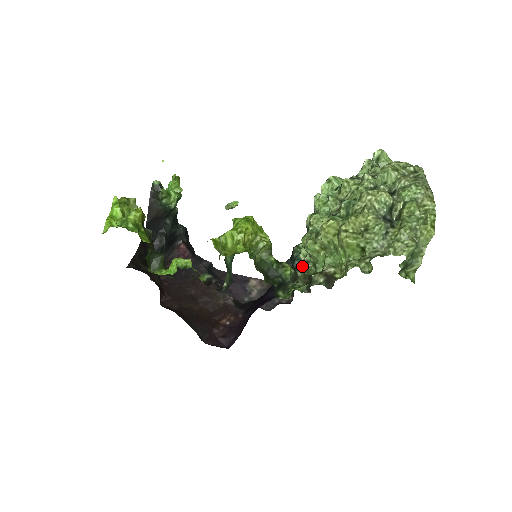
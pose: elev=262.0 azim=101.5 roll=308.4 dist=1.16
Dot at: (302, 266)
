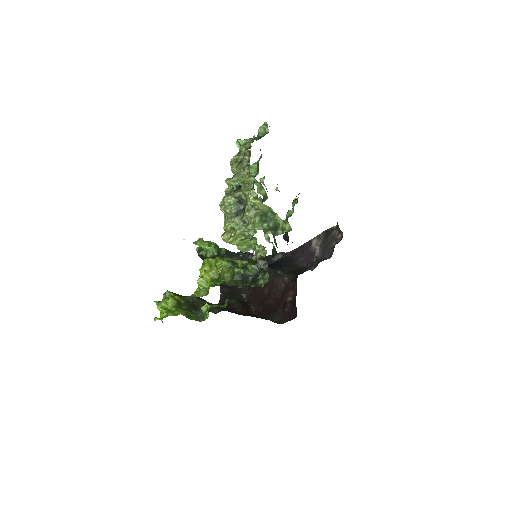
Dot at: occluded
